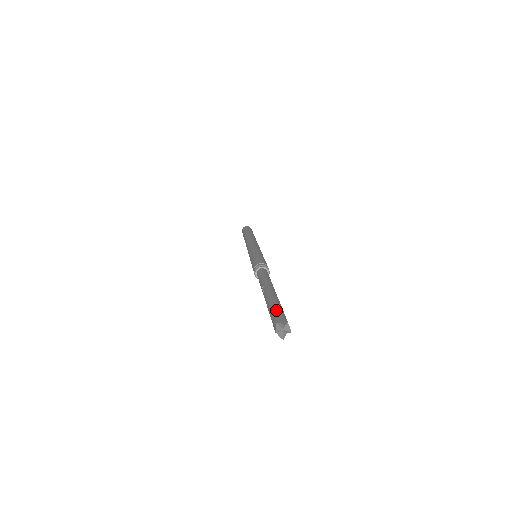
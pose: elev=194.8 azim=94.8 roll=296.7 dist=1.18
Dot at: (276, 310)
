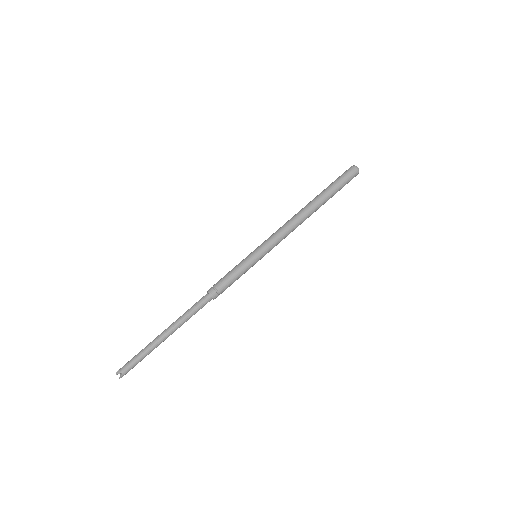
Dot at: (133, 358)
